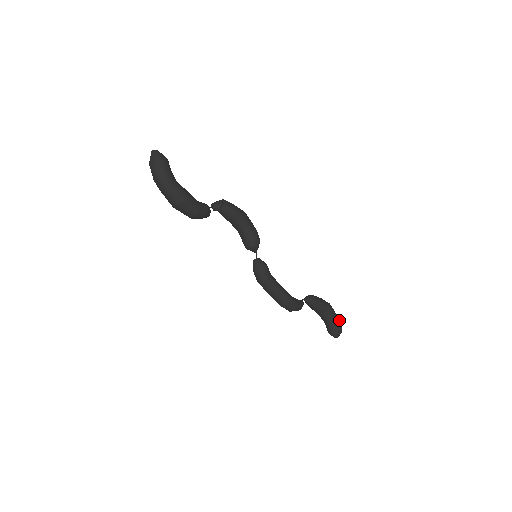
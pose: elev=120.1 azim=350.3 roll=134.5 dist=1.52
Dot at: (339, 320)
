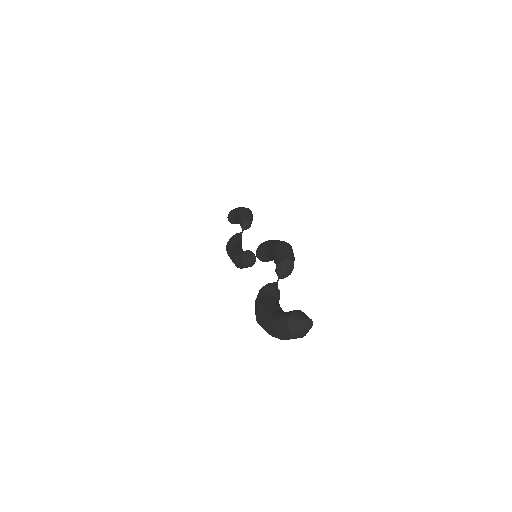
Dot at: occluded
